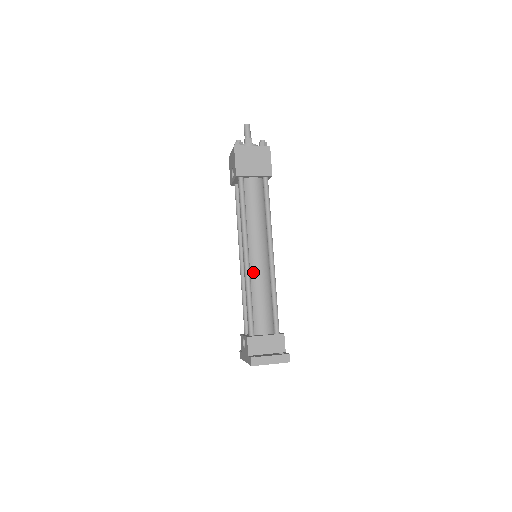
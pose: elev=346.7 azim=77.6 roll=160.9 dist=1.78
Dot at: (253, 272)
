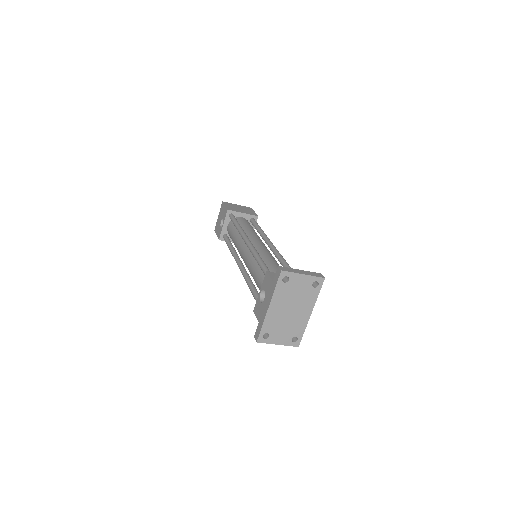
Dot at: (258, 251)
